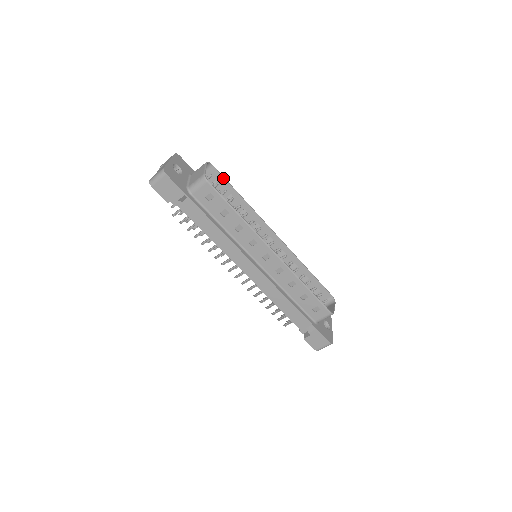
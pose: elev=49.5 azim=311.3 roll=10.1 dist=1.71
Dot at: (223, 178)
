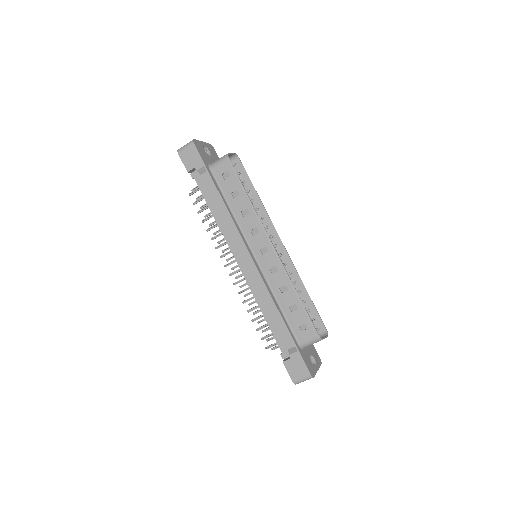
Dot at: (246, 173)
